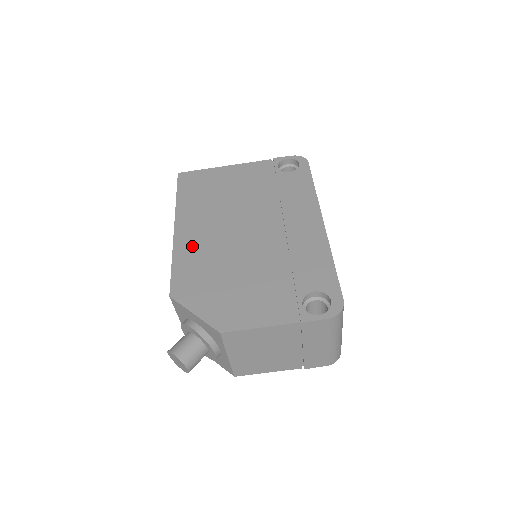
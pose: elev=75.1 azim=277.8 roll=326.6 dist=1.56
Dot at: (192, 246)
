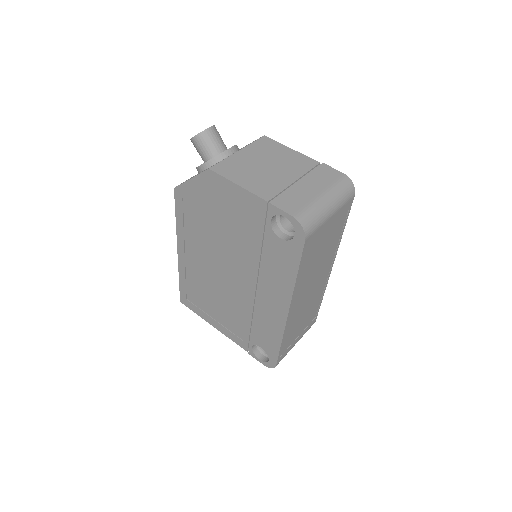
Dot at: occluded
